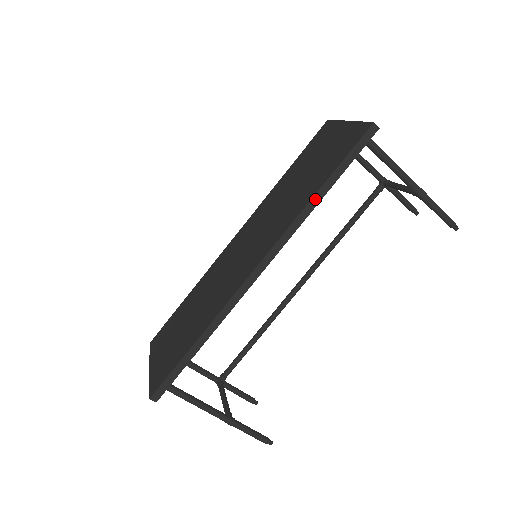
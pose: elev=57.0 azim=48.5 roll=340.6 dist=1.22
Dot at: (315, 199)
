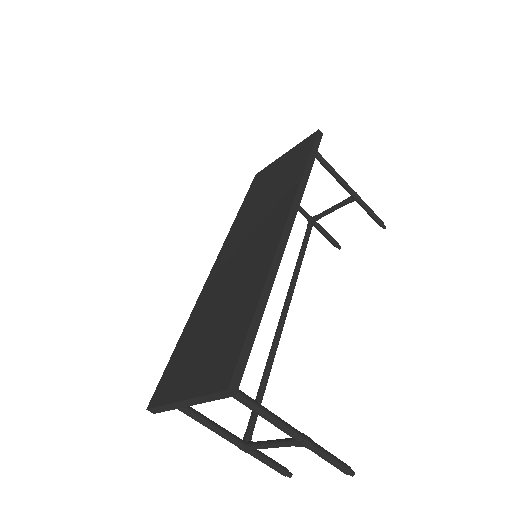
Dot at: (305, 174)
